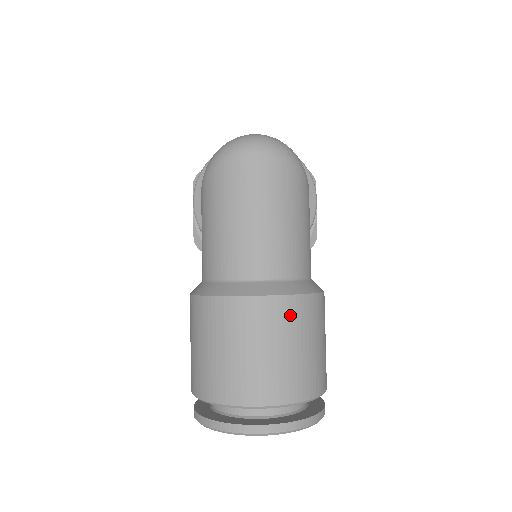
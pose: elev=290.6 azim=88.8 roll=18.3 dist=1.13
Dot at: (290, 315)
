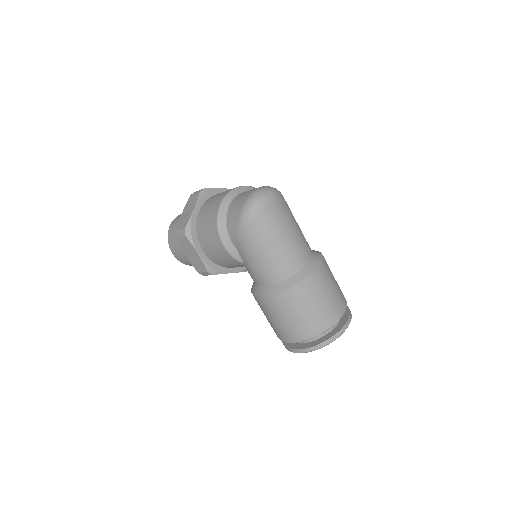
Dot at: (327, 270)
